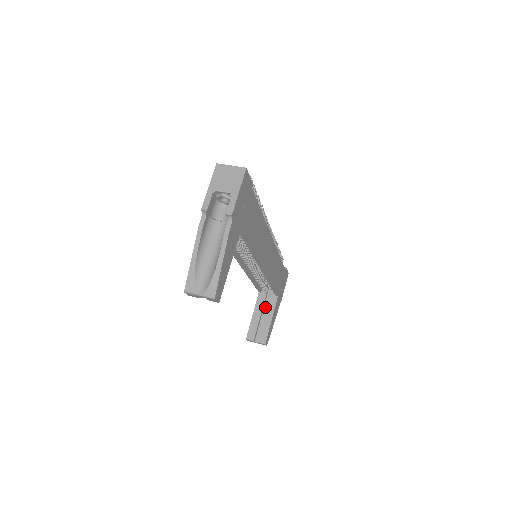
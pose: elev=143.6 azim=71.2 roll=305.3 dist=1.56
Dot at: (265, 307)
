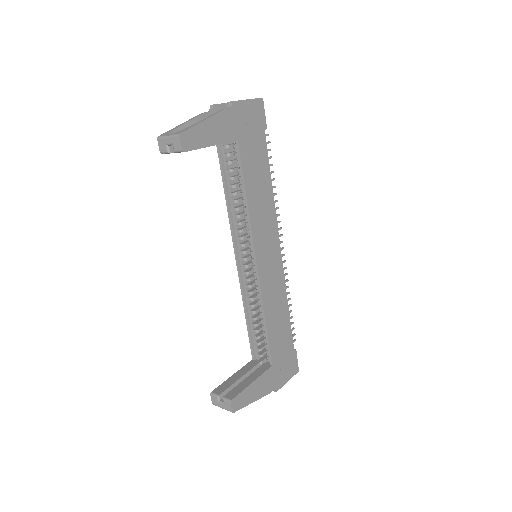
Dot at: occluded
